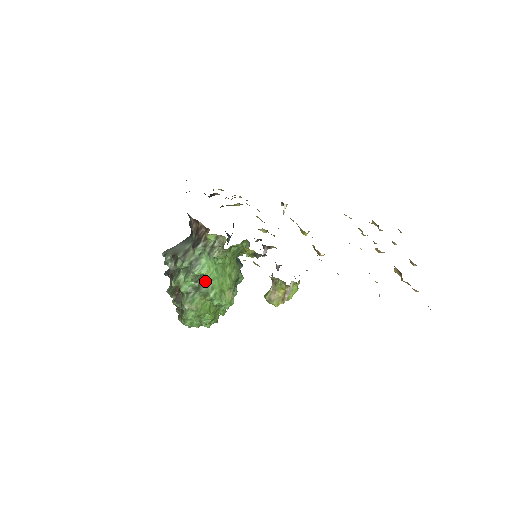
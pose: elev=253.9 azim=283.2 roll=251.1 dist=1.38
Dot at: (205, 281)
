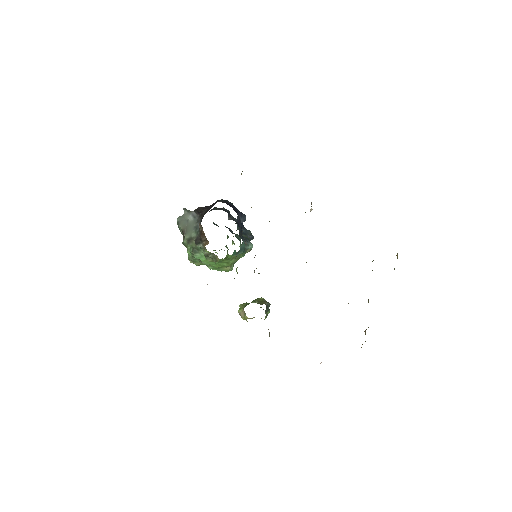
Dot at: occluded
